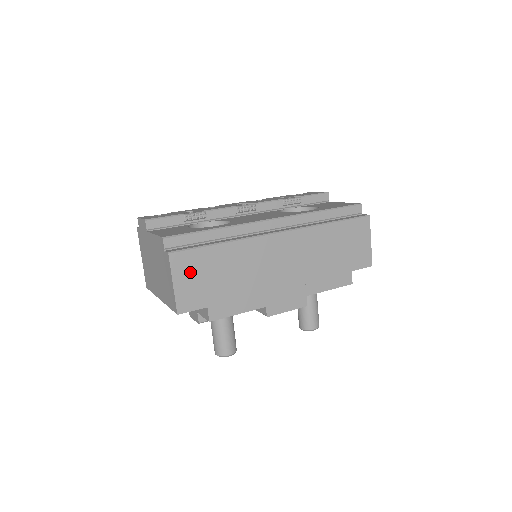
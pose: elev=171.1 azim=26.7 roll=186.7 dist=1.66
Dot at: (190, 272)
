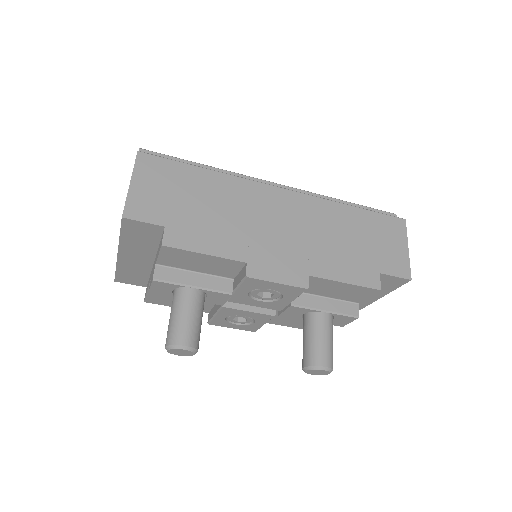
Dot at: (157, 180)
